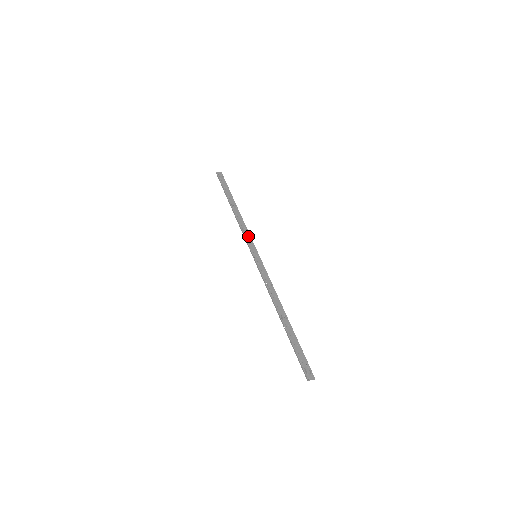
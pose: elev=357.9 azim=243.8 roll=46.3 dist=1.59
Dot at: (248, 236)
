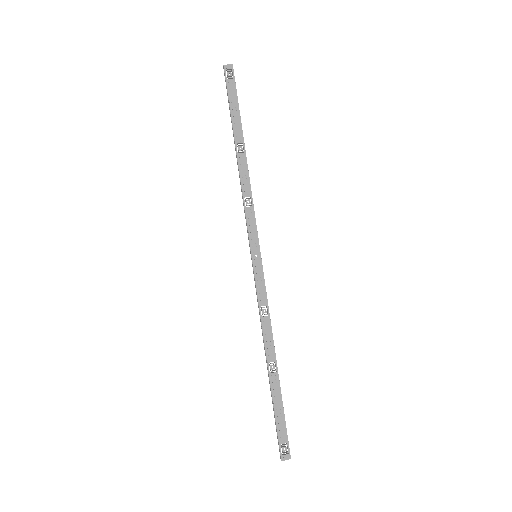
Dot at: (251, 216)
